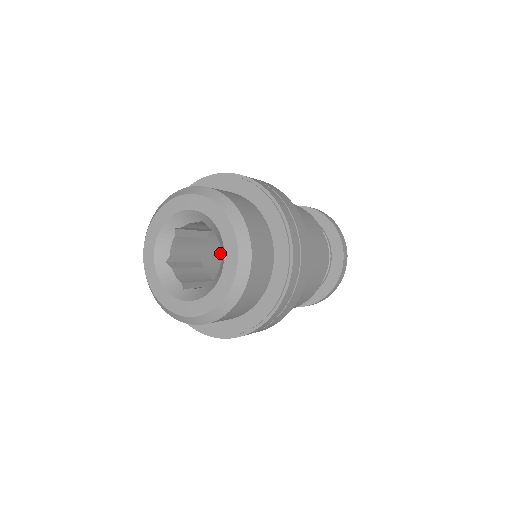
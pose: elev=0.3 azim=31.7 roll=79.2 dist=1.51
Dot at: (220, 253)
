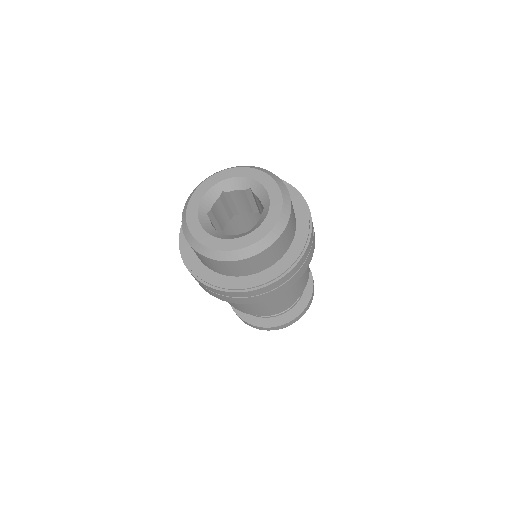
Dot at: occluded
